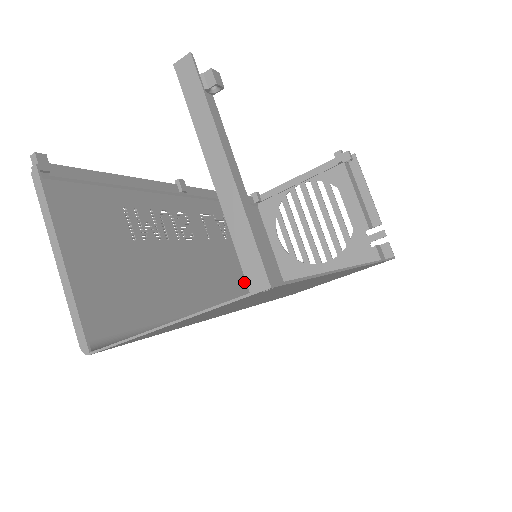
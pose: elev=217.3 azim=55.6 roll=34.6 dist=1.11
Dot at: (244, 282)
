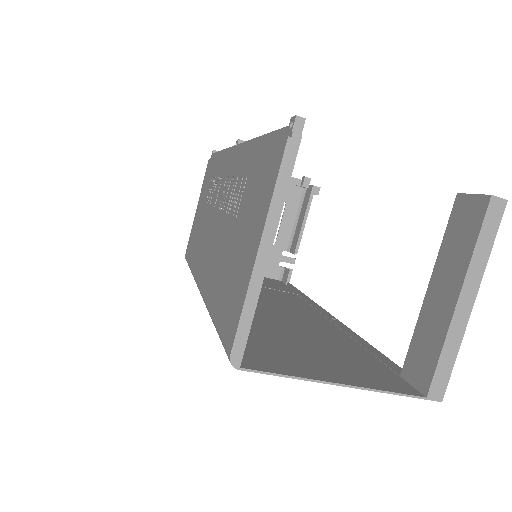
Dot at: occluded
